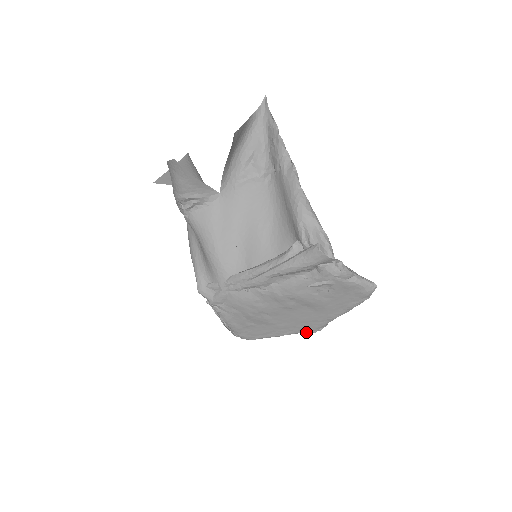
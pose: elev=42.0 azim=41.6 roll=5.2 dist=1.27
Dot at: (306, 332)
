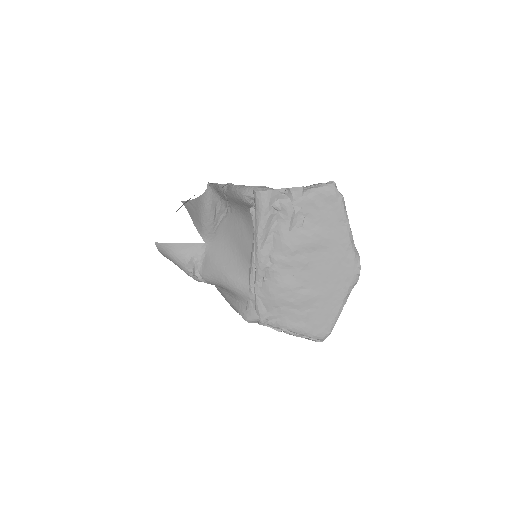
Dot at: (353, 280)
